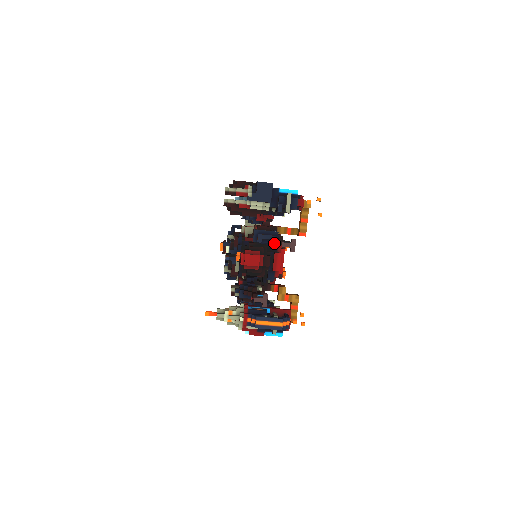
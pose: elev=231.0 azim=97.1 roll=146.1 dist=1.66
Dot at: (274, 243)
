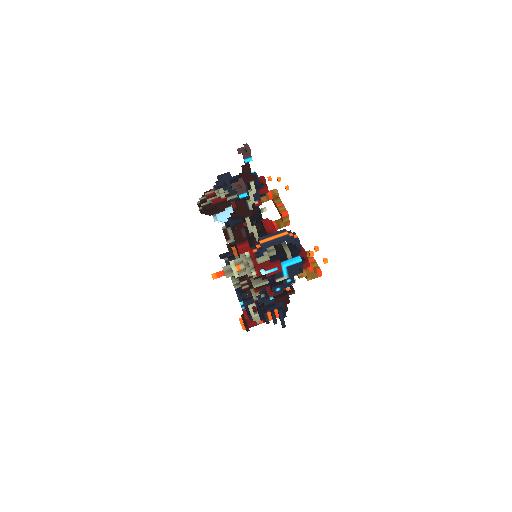
Dot at: (240, 175)
